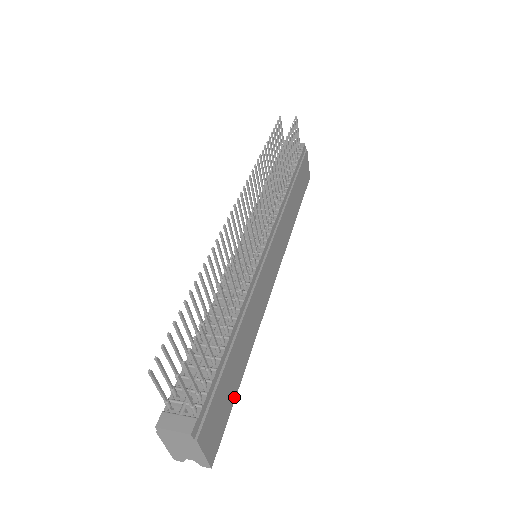
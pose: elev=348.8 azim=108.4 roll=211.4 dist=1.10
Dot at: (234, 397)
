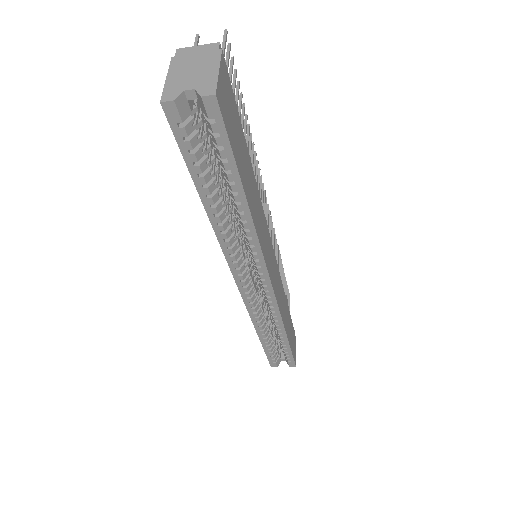
Dot at: (238, 169)
